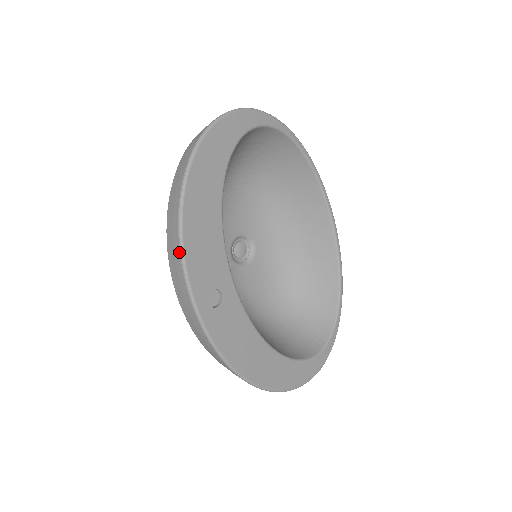
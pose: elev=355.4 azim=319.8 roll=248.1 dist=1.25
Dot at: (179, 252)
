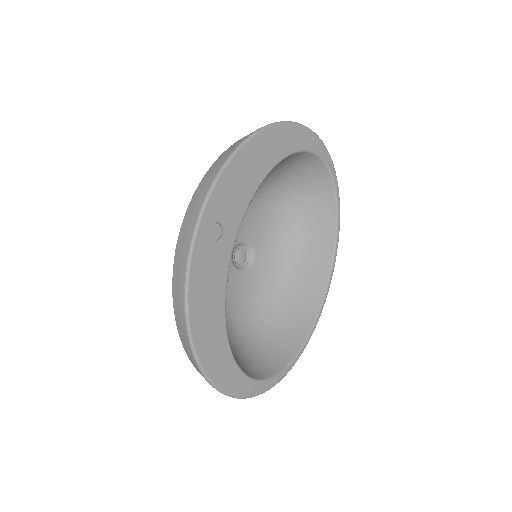
Dot at: (217, 172)
